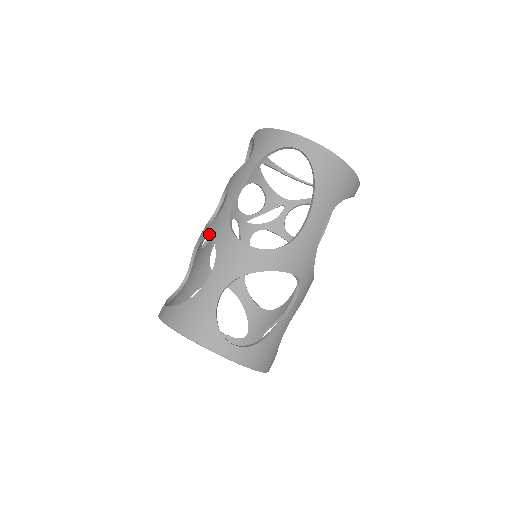
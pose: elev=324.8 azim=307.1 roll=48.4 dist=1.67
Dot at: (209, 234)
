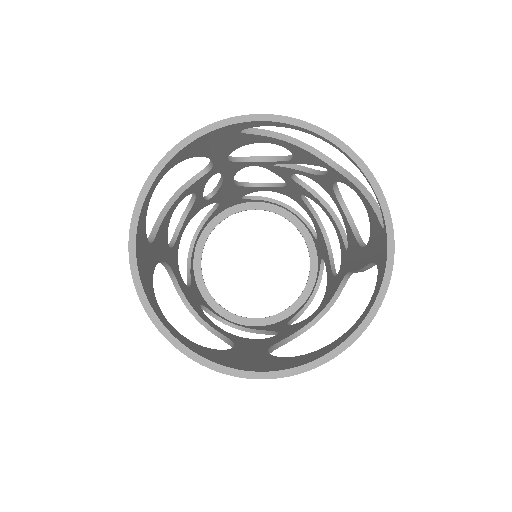
Dot at: occluded
